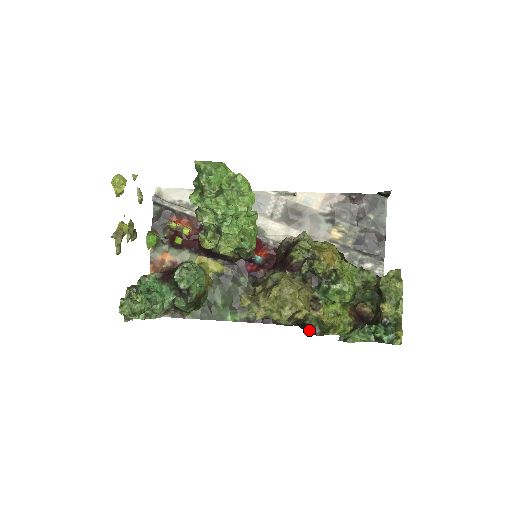
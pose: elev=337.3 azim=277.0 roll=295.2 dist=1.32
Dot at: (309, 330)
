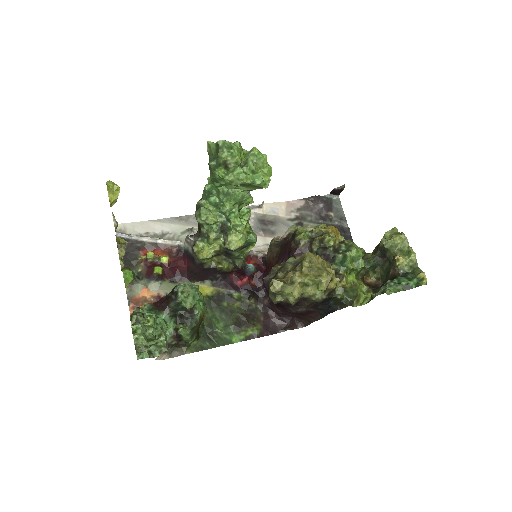
Dot at: (335, 307)
